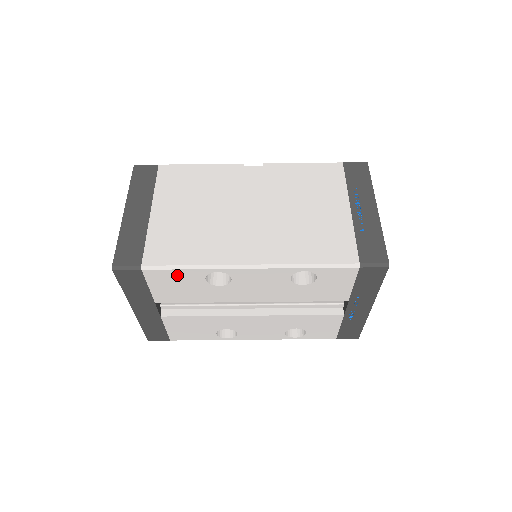
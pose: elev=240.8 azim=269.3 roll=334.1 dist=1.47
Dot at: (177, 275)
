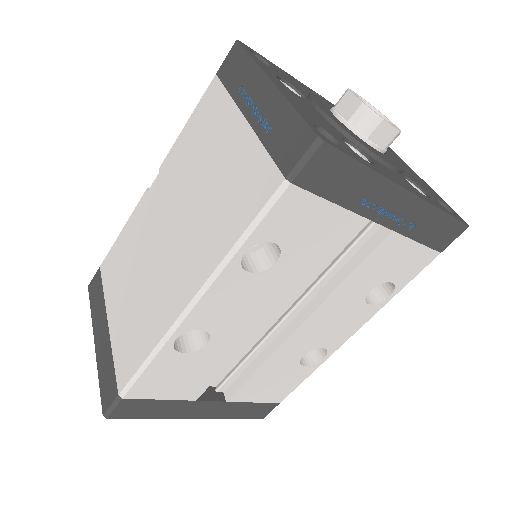
Dot at: (155, 374)
